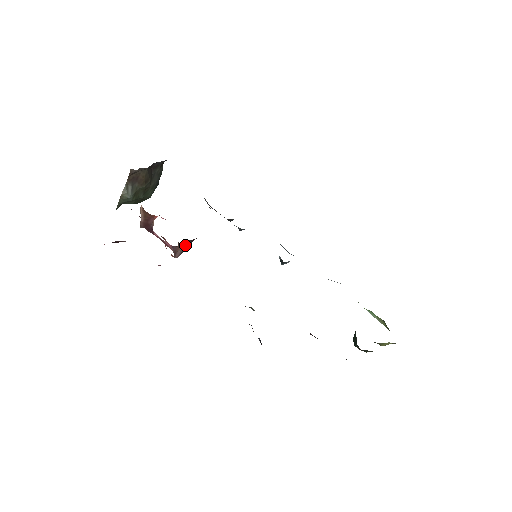
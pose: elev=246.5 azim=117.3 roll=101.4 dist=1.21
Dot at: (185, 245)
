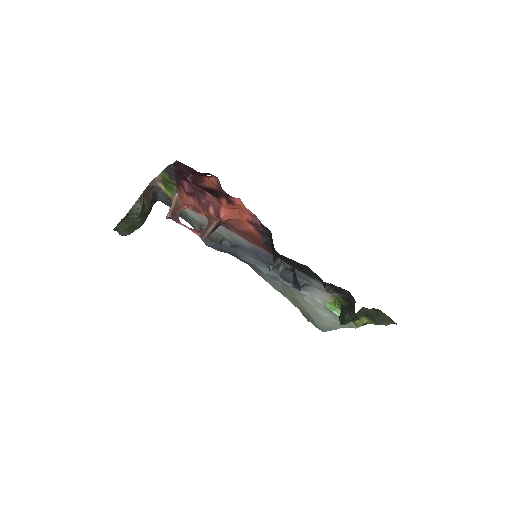
Dot at: (215, 225)
